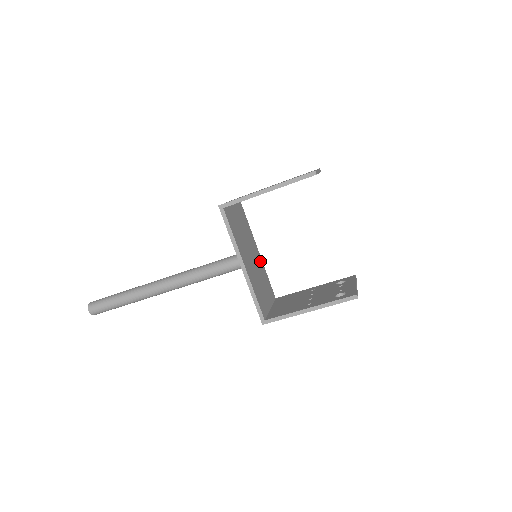
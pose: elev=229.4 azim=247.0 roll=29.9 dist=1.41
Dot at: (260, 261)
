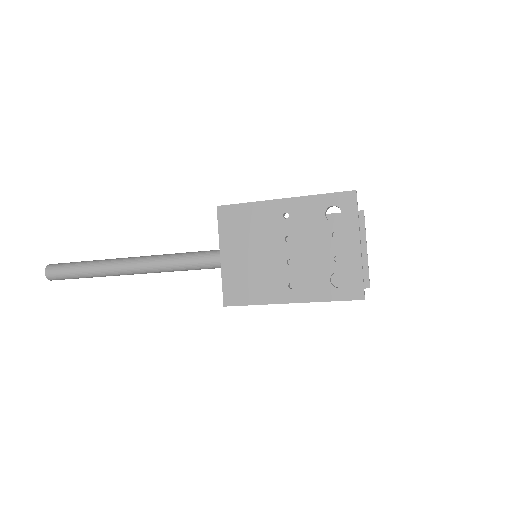
Dot at: occluded
